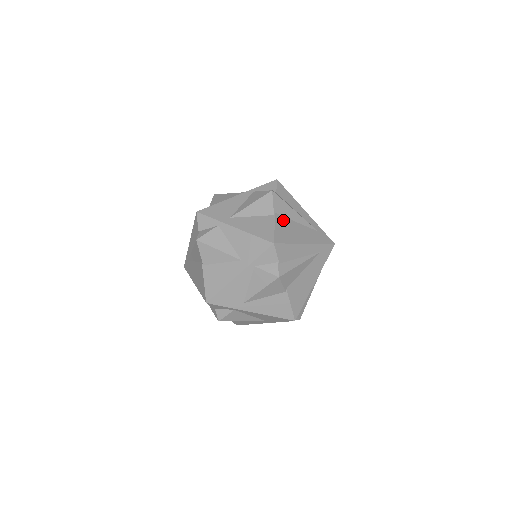
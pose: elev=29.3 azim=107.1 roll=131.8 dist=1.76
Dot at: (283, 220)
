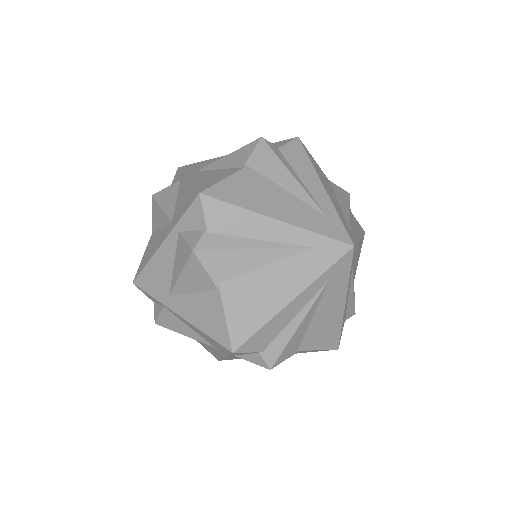
Dot at: (255, 178)
